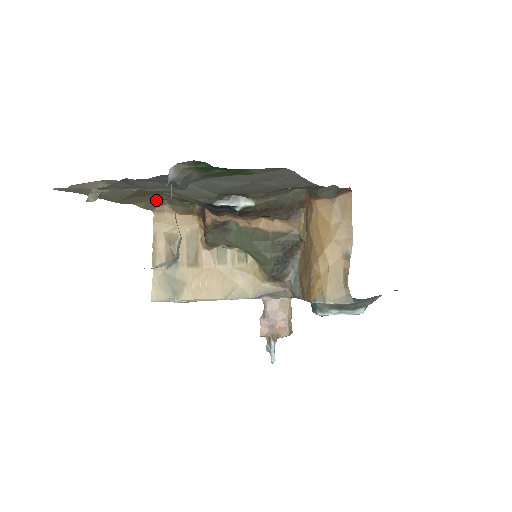
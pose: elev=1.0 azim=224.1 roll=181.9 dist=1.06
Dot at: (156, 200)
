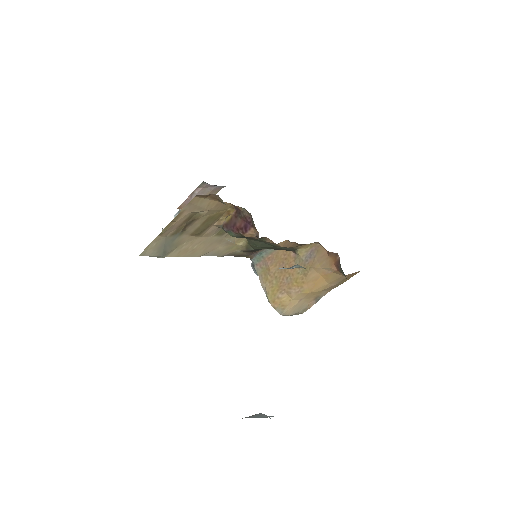
Dot at: occluded
